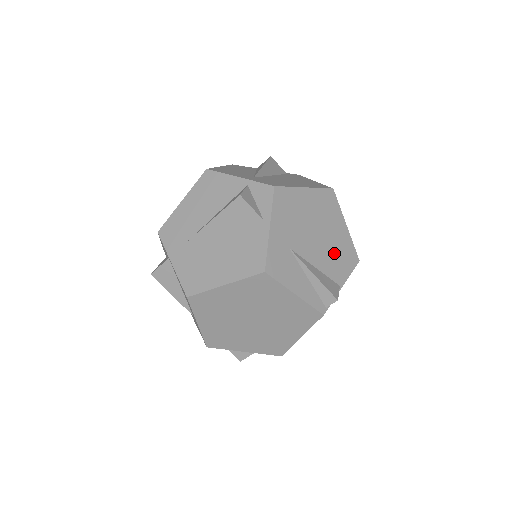
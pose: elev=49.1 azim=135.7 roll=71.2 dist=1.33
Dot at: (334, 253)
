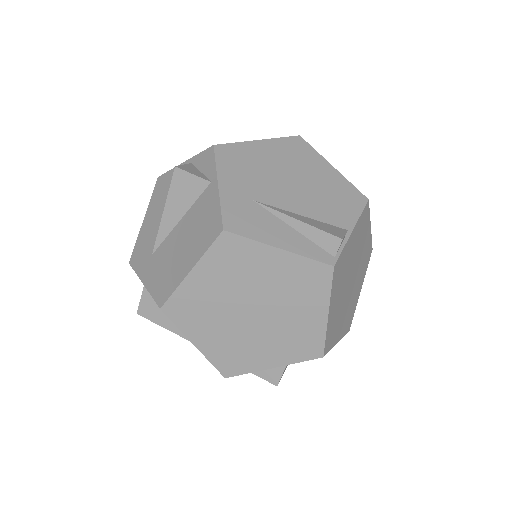
Dot at: (325, 197)
